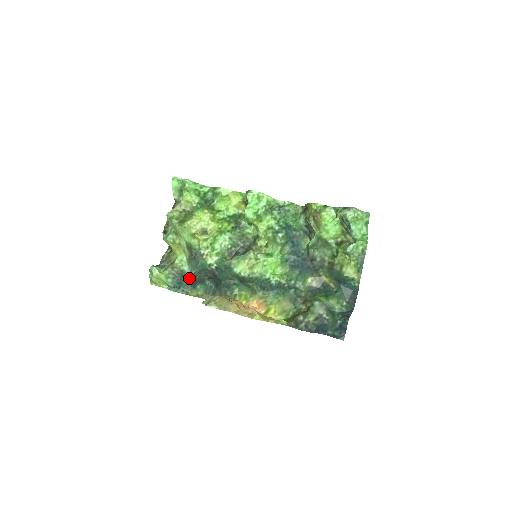
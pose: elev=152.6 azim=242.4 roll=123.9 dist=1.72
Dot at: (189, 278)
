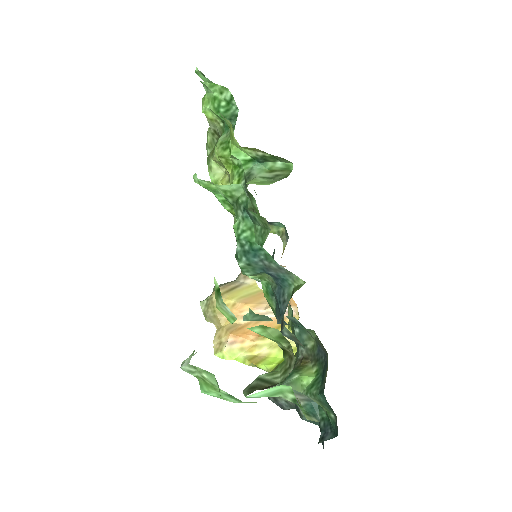
Dot at: occluded
